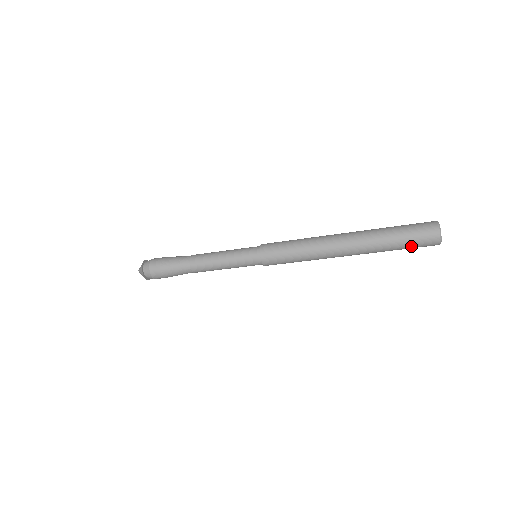
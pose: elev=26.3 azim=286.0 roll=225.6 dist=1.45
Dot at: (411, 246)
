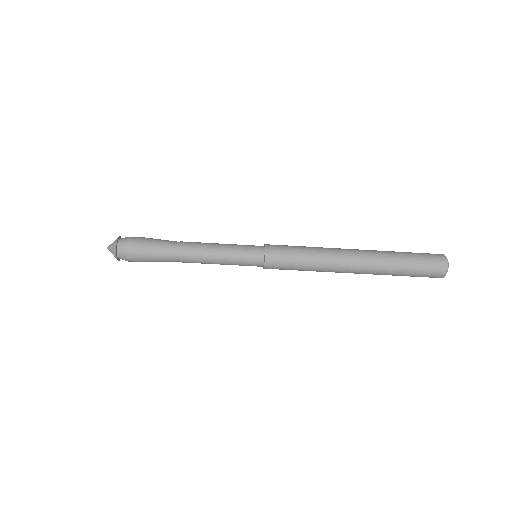
Dot at: (415, 276)
